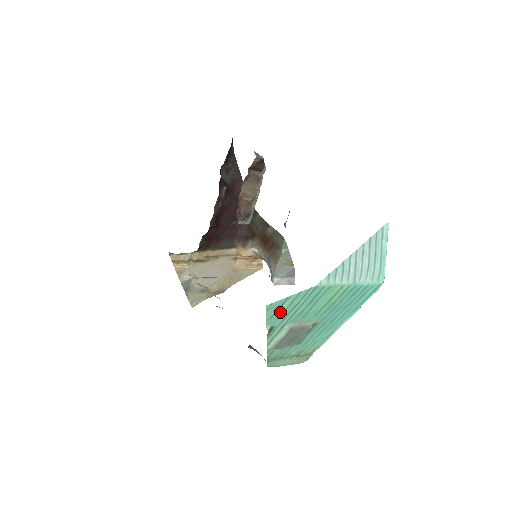
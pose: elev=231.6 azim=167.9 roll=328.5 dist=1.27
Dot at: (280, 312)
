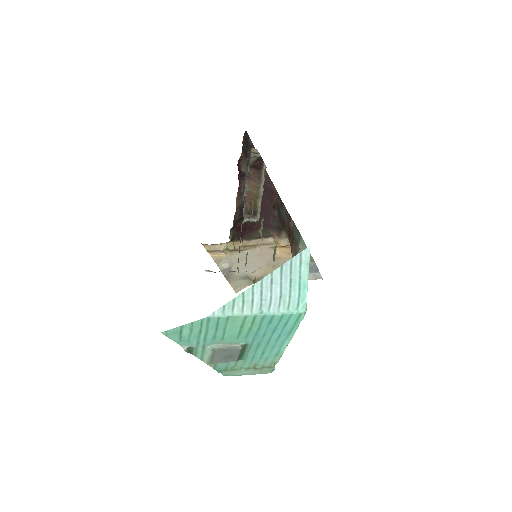
Dot at: (186, 337)
